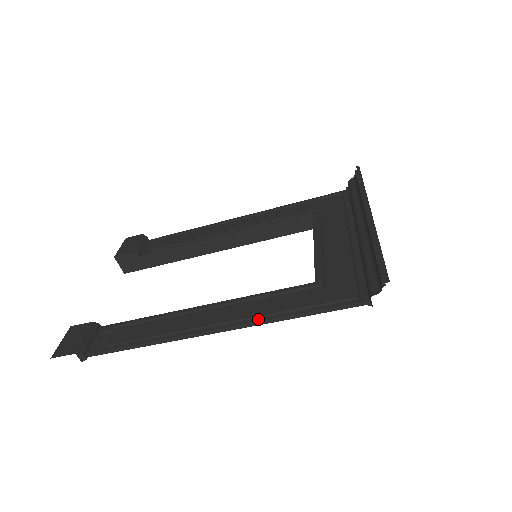
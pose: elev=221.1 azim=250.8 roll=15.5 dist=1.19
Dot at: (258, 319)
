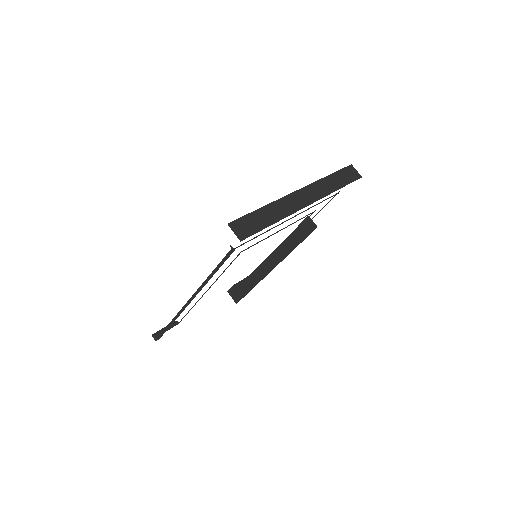
Dot at: (202, 285)
